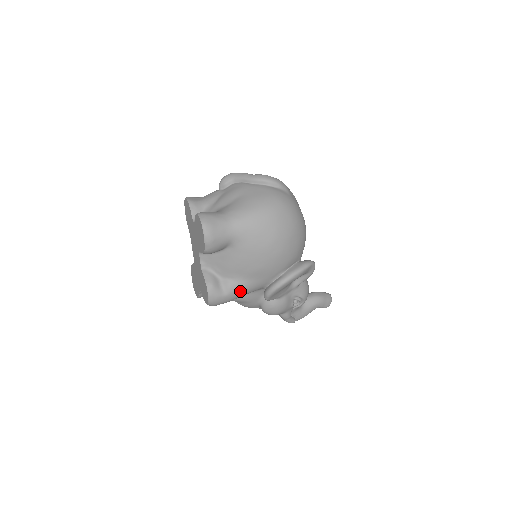
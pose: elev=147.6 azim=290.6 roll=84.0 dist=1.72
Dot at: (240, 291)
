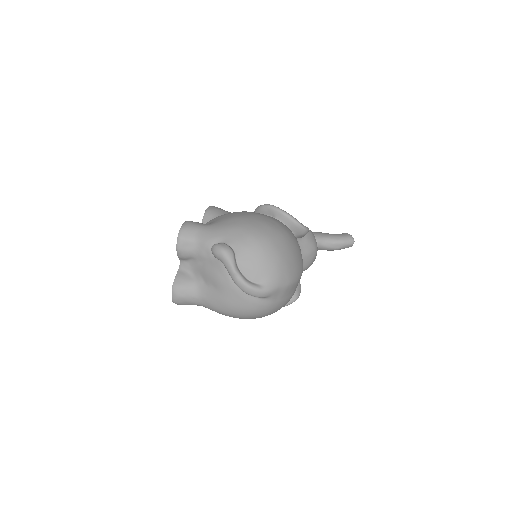
Dot at: occluded
